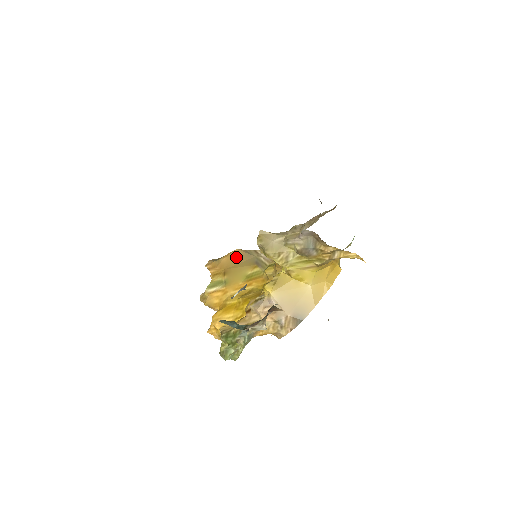
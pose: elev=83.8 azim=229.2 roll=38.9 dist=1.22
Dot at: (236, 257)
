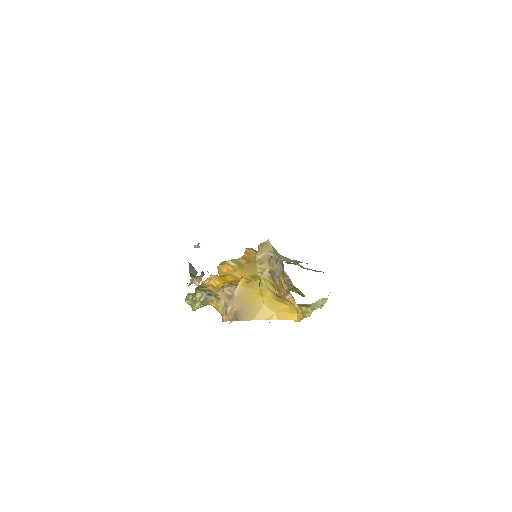
Dot at: occluded
